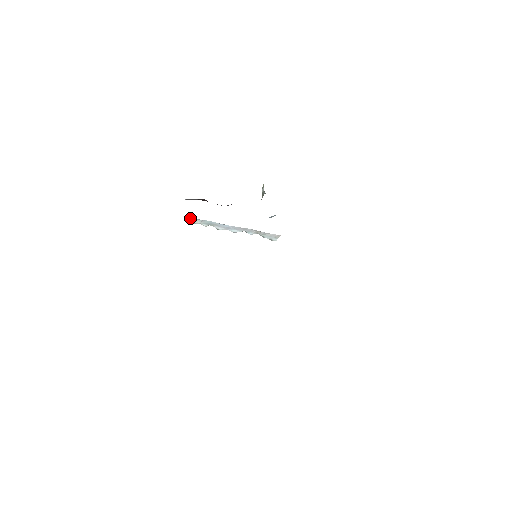
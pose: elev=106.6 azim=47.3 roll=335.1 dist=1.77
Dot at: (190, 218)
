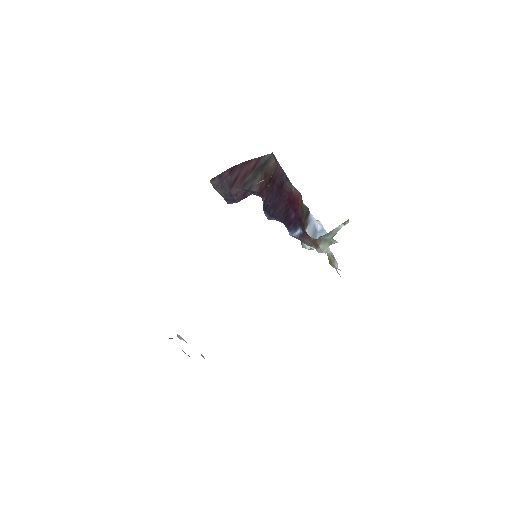
Dot at: occluded
